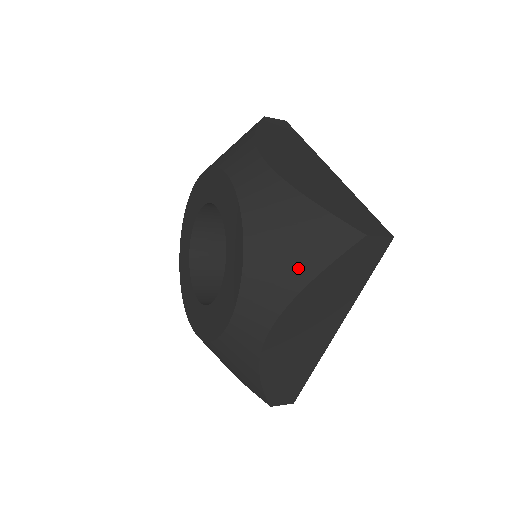
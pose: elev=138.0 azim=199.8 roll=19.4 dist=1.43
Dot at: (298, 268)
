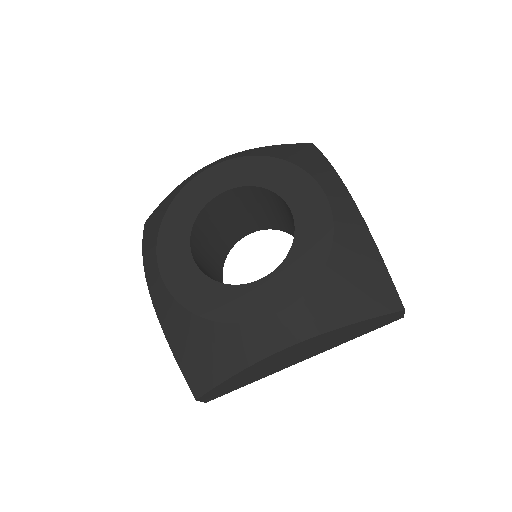
Dot at: (355, 307)
